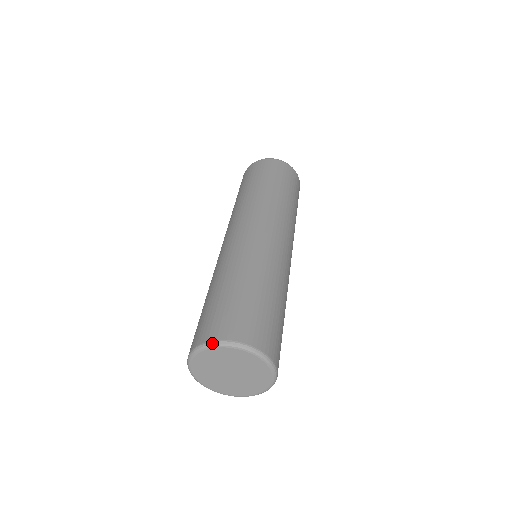
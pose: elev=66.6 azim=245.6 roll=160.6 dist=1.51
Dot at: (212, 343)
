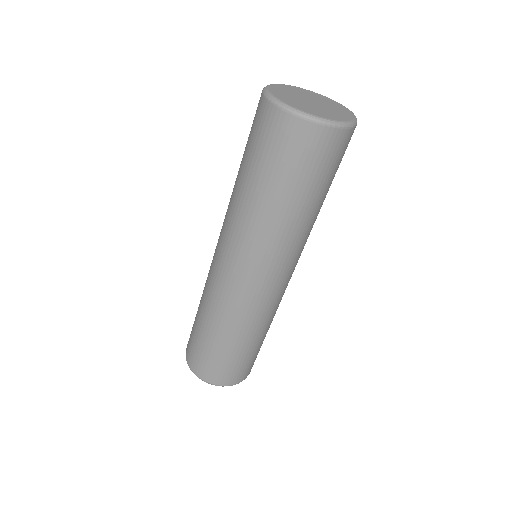
Dot at: occluded
